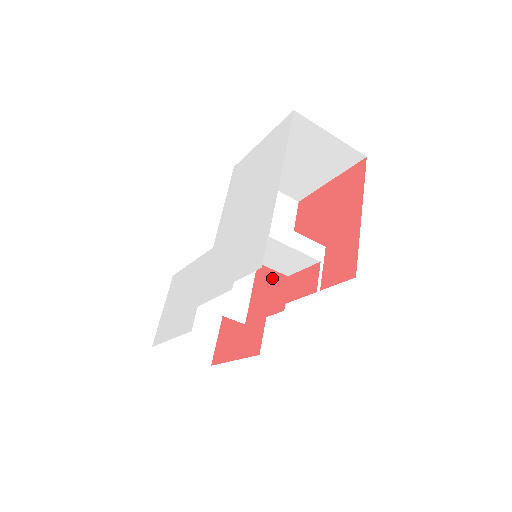
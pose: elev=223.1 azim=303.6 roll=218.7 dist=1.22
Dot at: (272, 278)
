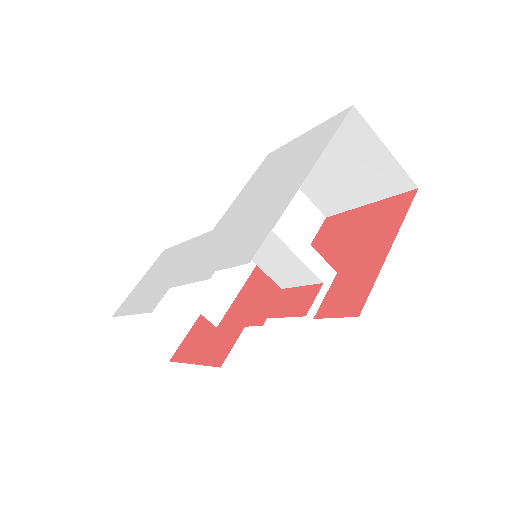
Dot at: (264, 286)
